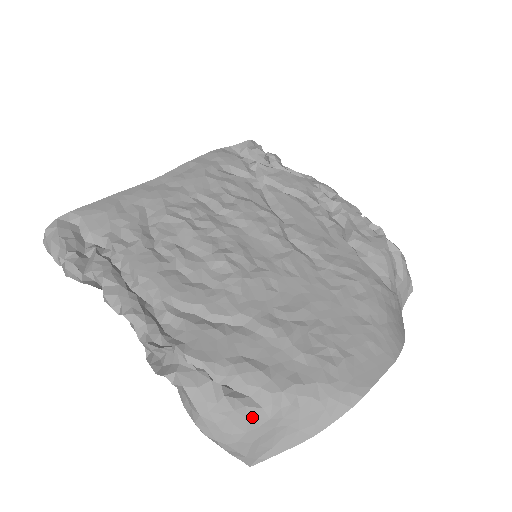
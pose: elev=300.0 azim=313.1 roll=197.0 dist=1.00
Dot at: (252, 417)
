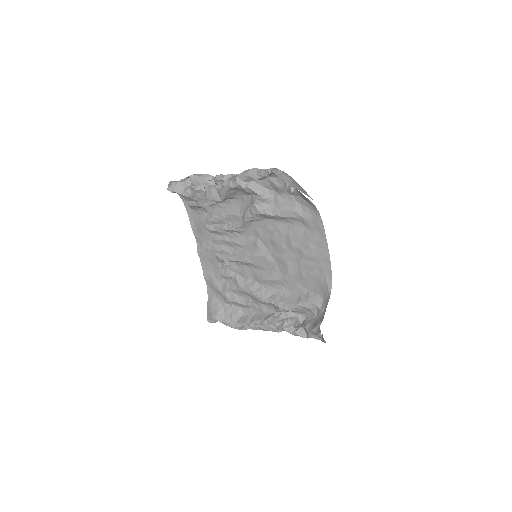
Dot at: occluded
